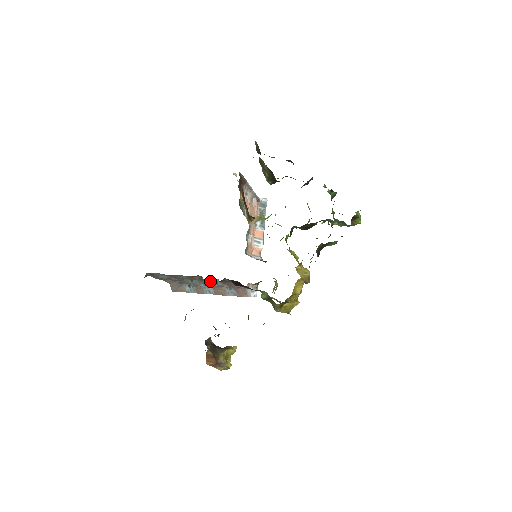
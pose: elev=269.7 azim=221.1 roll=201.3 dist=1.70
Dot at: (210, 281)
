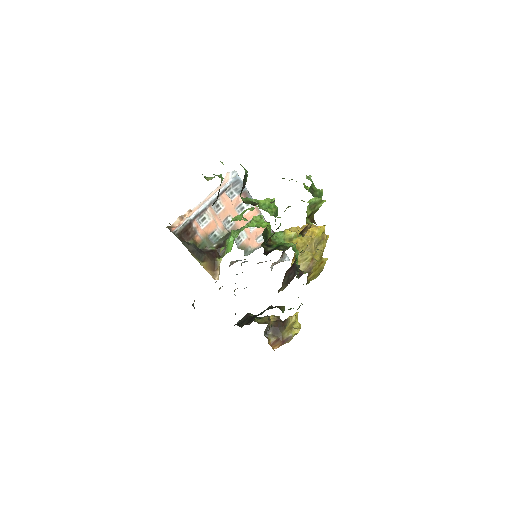
Dot at: (237, 288)
